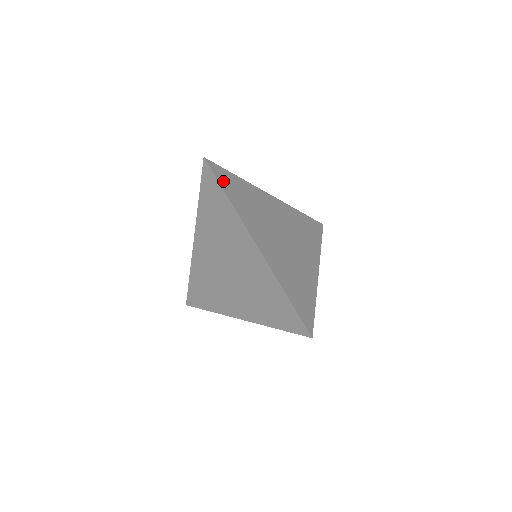
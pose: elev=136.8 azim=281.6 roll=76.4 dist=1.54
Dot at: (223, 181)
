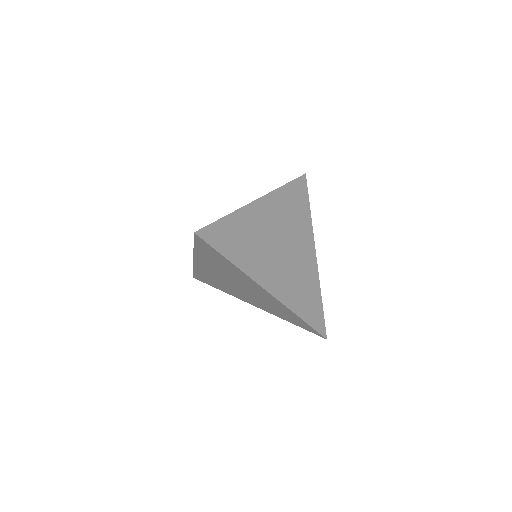
Dot at: (219, 244)
